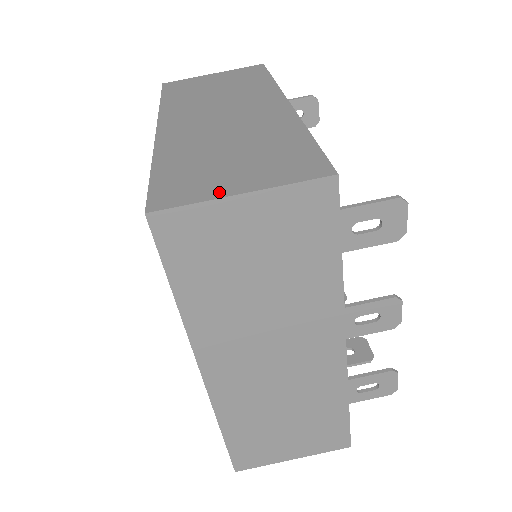
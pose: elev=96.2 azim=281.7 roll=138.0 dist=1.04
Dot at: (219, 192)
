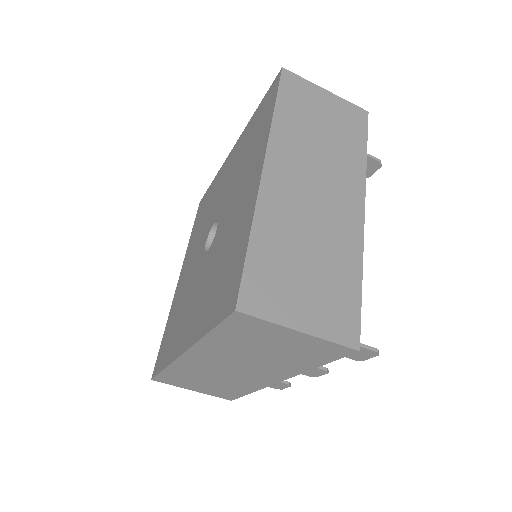
Dot at: (287, 319)
